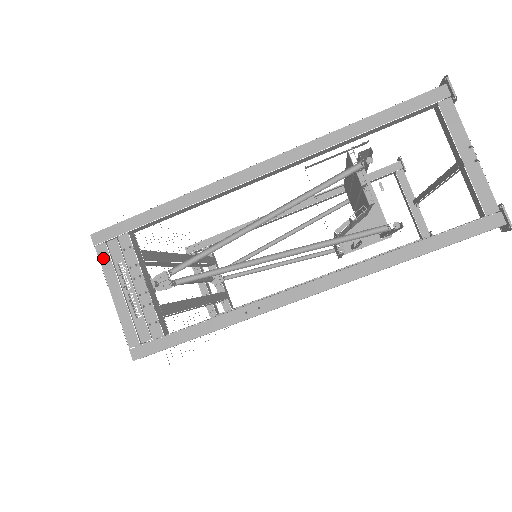
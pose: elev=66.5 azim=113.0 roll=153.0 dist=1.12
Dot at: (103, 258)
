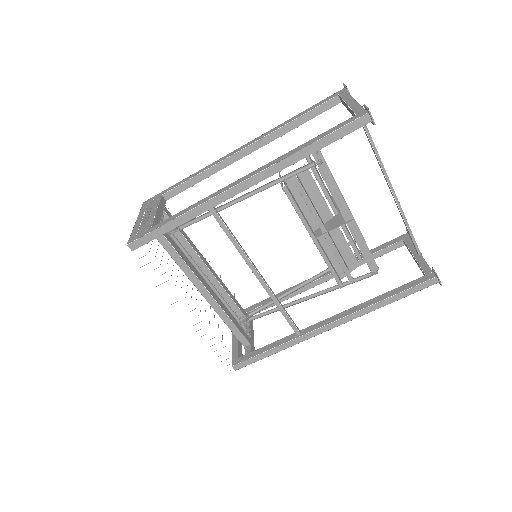
Dot at: (143, 208)
